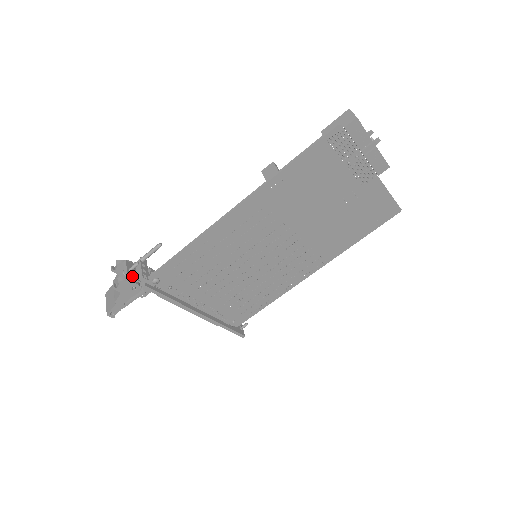
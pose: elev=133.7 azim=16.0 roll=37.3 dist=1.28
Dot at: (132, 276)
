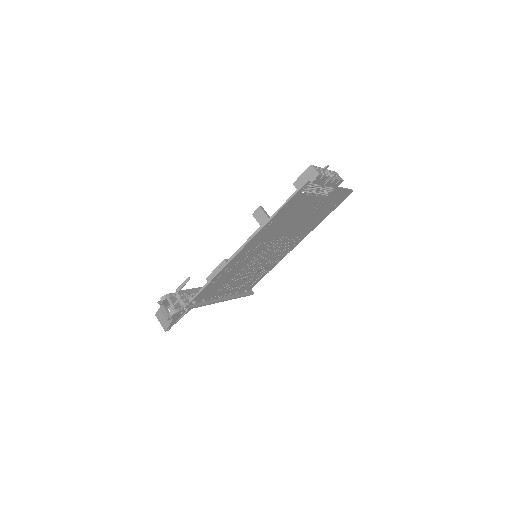
Dot at: (178, 307)
